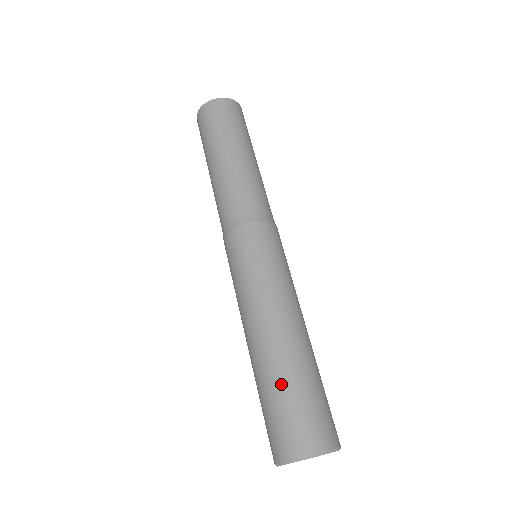
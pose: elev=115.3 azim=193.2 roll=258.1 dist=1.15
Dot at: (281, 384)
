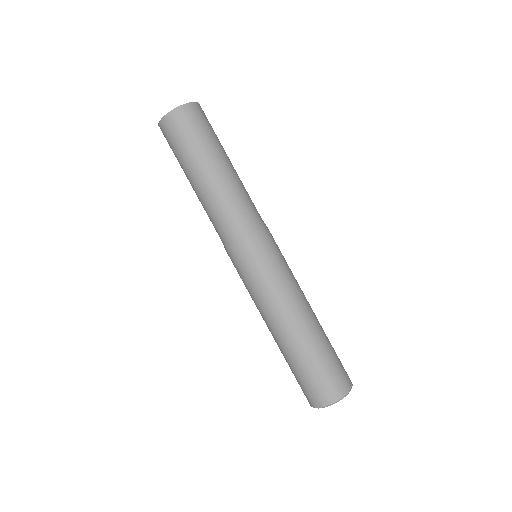
Dot at: (309, 359)
